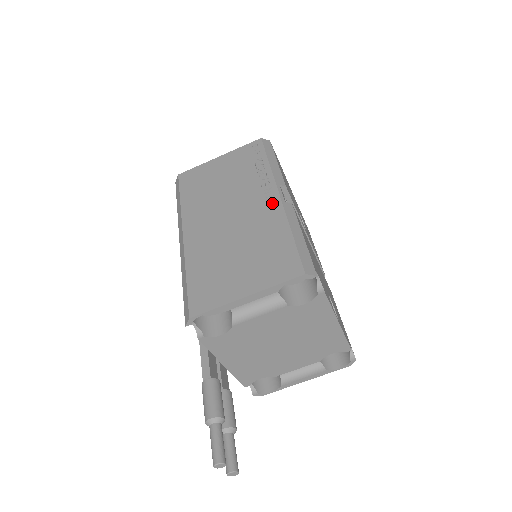
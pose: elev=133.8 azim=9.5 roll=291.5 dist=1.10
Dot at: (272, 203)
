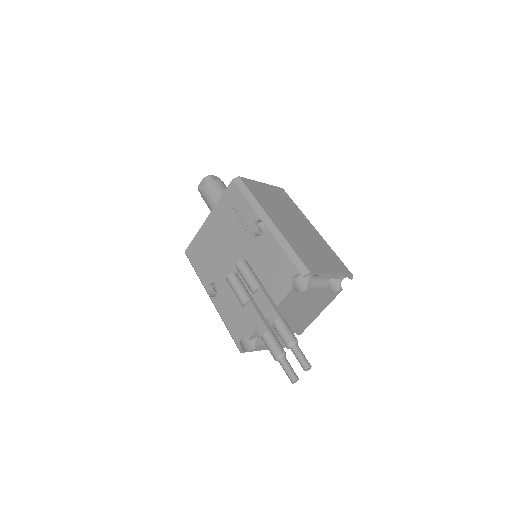
Dot at: (314, 231)
